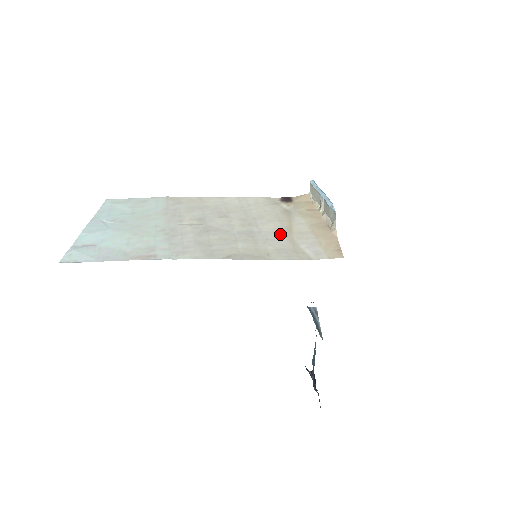
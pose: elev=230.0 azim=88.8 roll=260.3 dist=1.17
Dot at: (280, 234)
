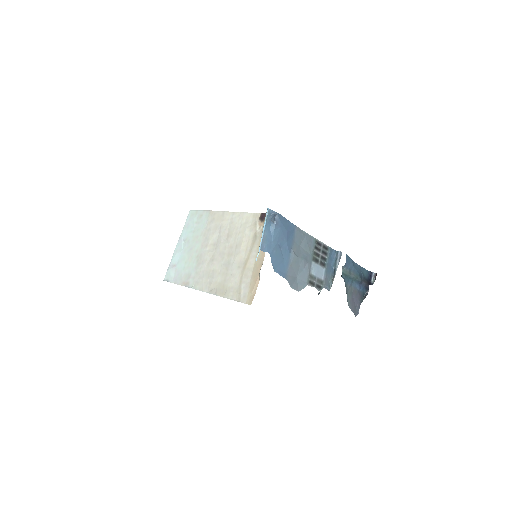
Dot at: (239, 269)
